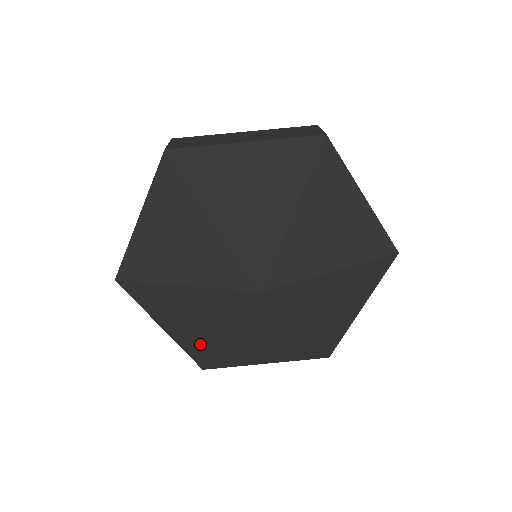
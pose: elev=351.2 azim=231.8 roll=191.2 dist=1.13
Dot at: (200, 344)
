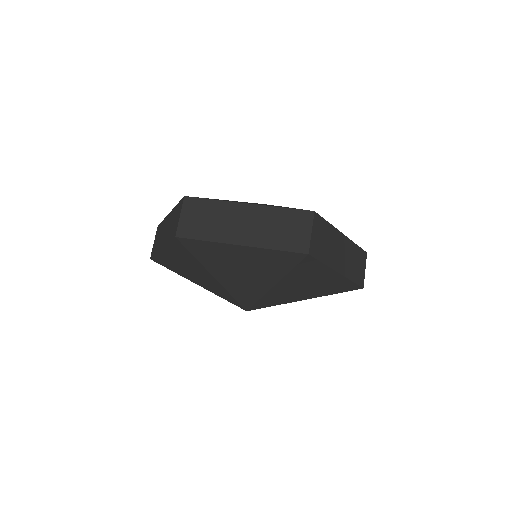
Dot at: occluded
